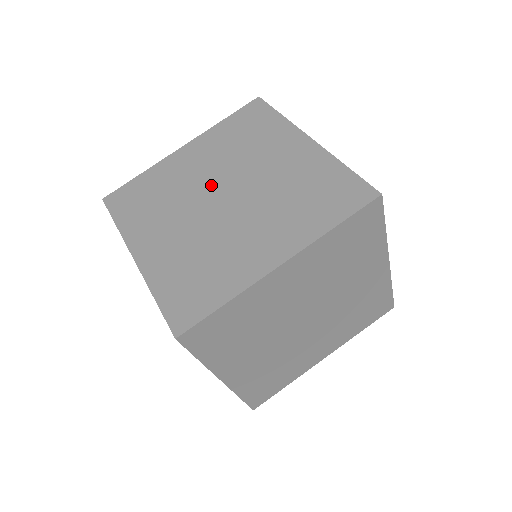
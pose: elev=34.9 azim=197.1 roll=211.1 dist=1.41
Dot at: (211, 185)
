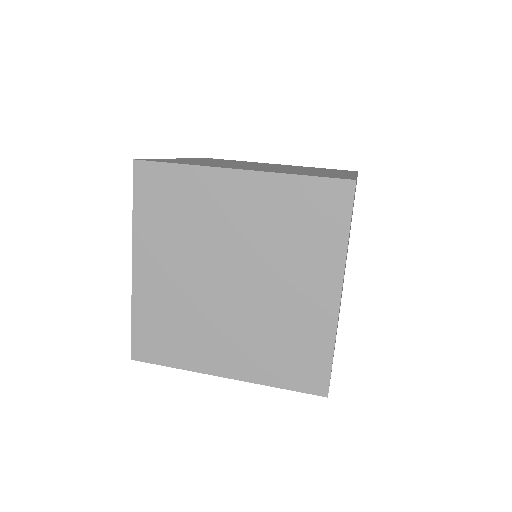
Dot at: (242, 164)
